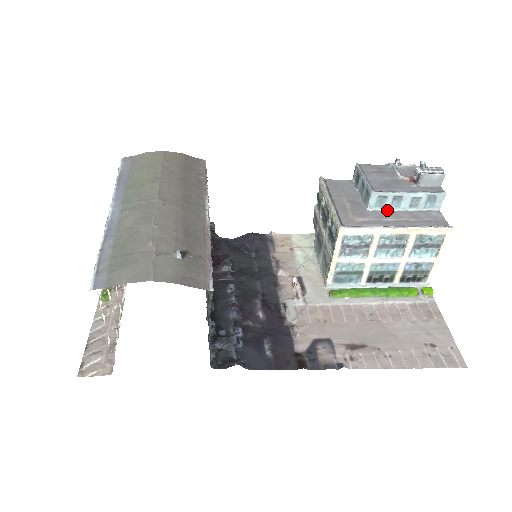
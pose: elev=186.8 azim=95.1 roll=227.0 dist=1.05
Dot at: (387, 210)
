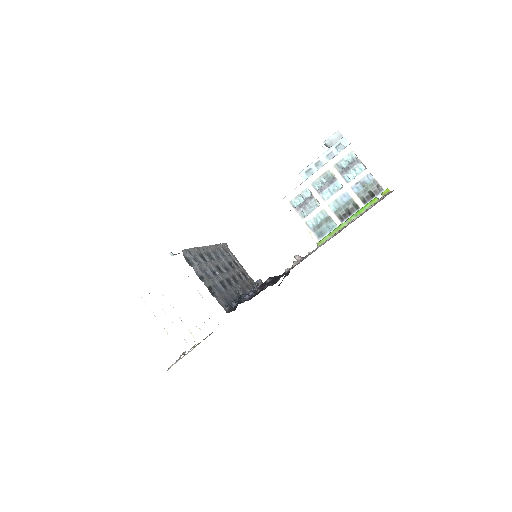
Dot at: occluded
